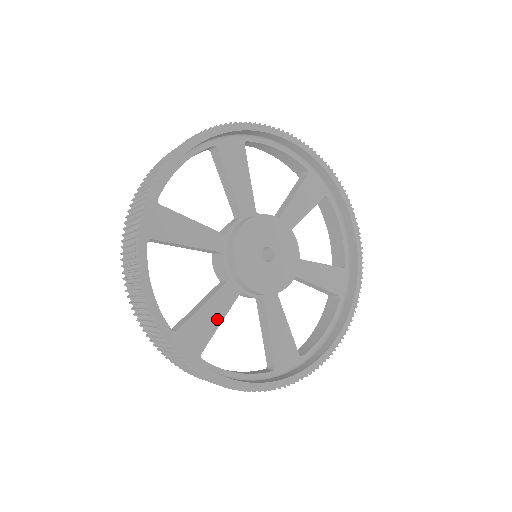
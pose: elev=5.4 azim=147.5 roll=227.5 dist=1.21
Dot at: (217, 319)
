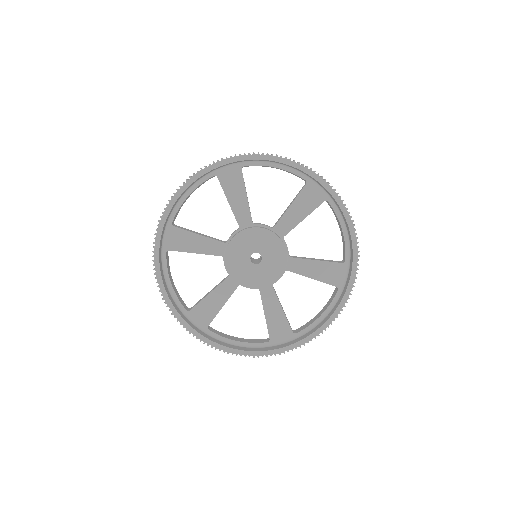
Dot at: (279, 311)
